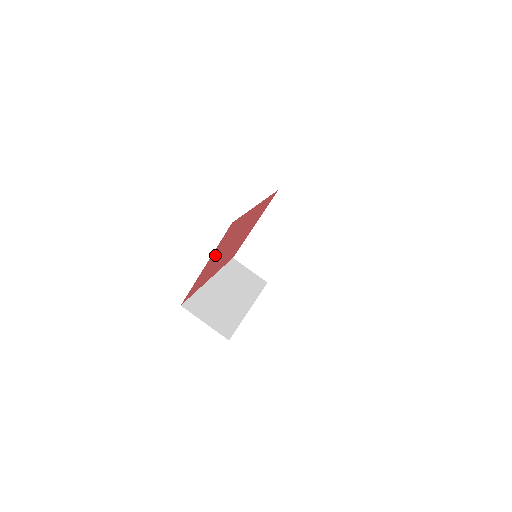
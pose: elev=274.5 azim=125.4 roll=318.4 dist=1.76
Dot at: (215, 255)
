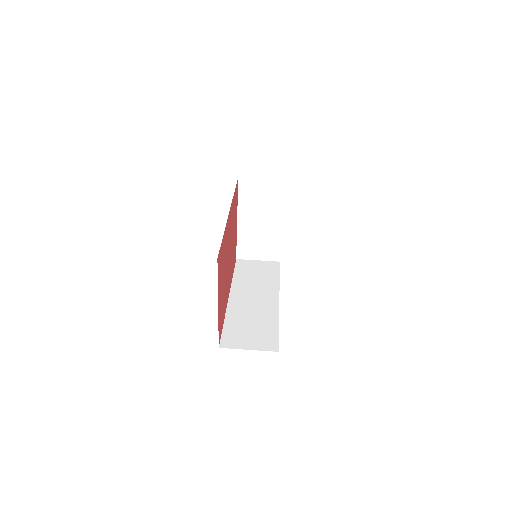
Dot at: (220, 288)
